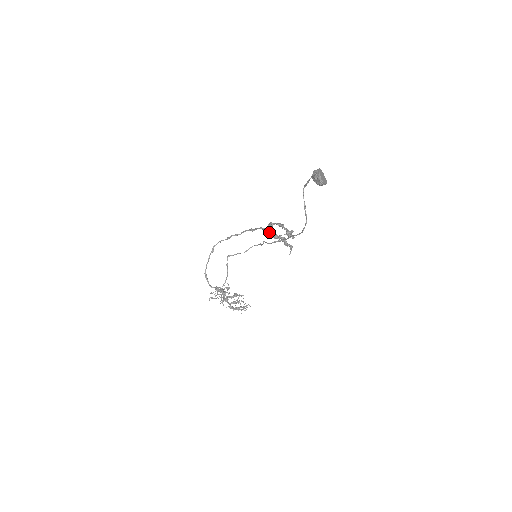
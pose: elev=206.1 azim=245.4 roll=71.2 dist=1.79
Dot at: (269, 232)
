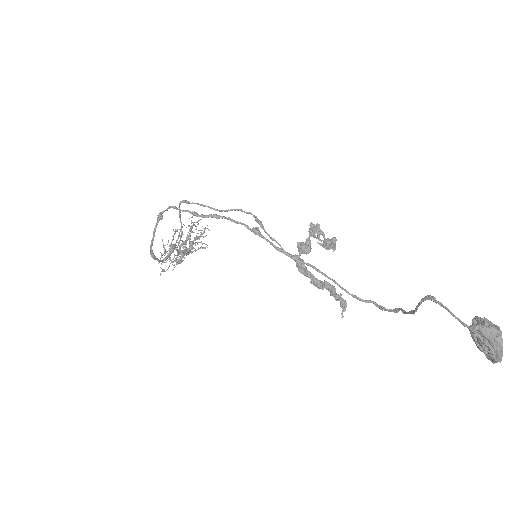
Dot at: (305, 275)
